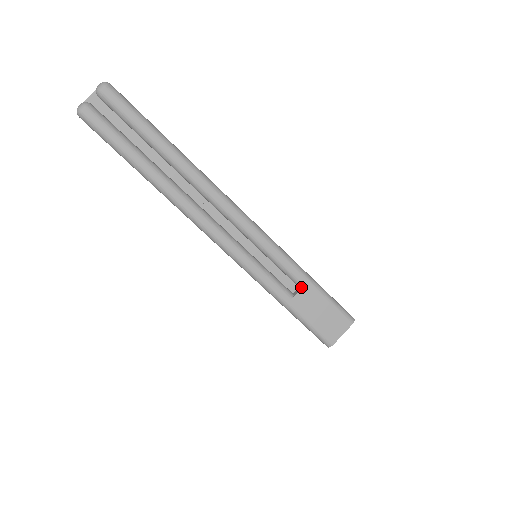
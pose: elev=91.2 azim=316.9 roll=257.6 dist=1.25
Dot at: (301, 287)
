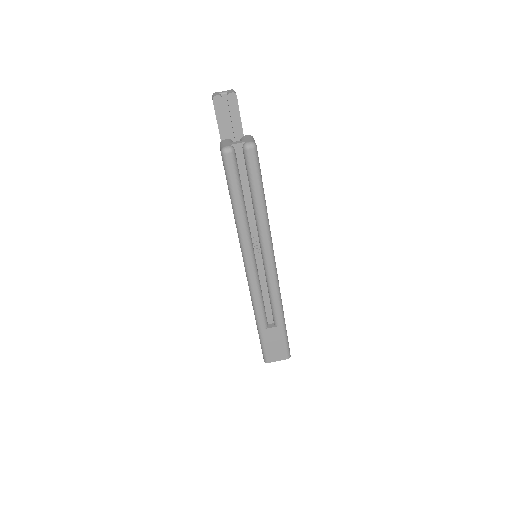
Dot at: (276, 325)
